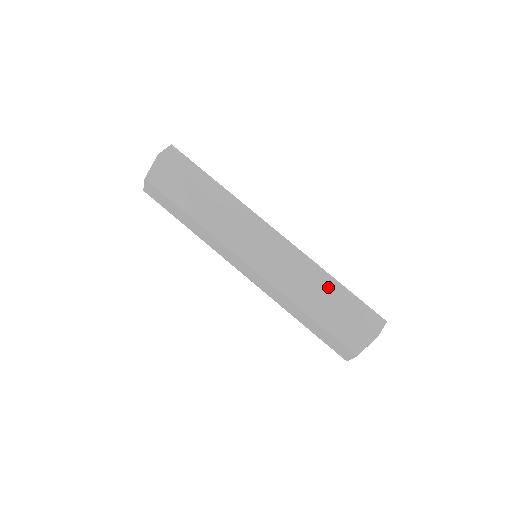
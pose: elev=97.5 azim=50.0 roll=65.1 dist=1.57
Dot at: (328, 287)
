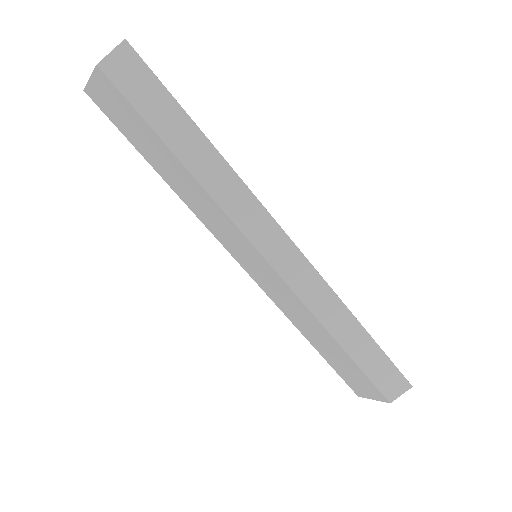
Dot at: (345, 336)
